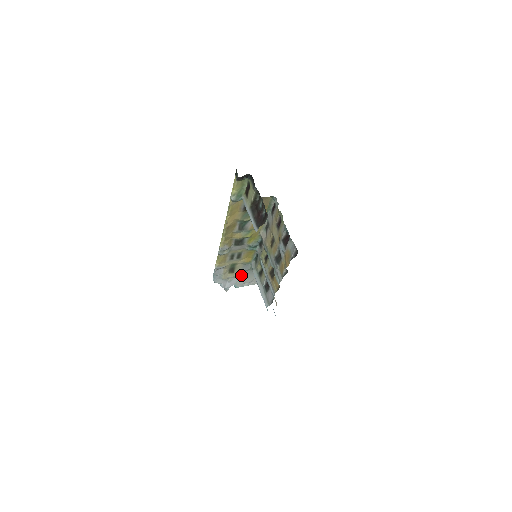
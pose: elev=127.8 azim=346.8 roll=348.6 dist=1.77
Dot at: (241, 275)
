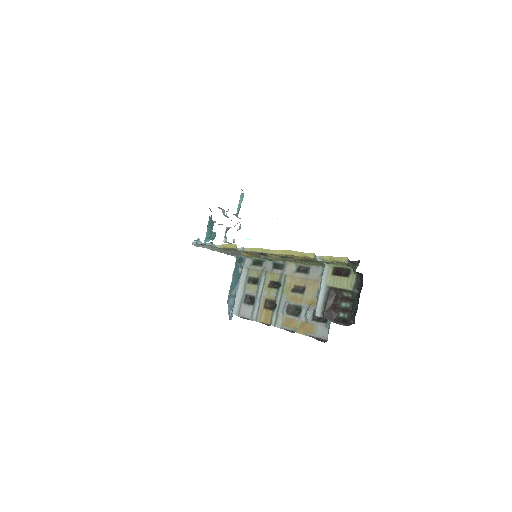
Dot at: (223, 250)
